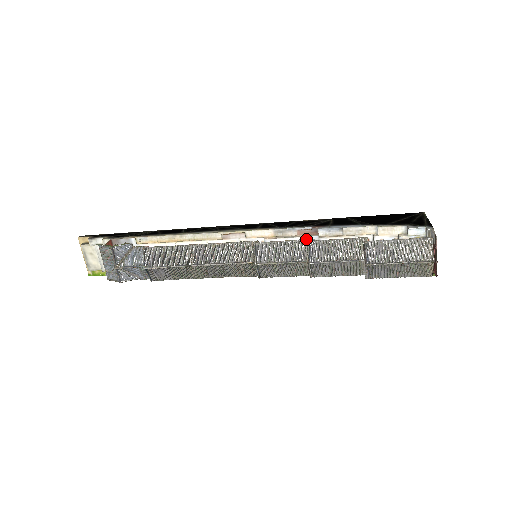
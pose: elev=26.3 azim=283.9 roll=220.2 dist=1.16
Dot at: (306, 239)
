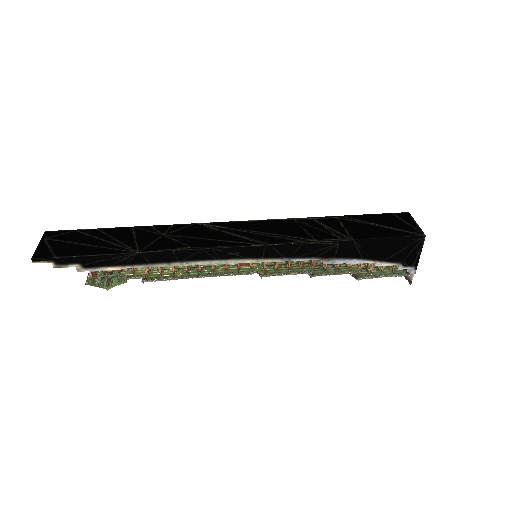
Dot at: (310, 274)
